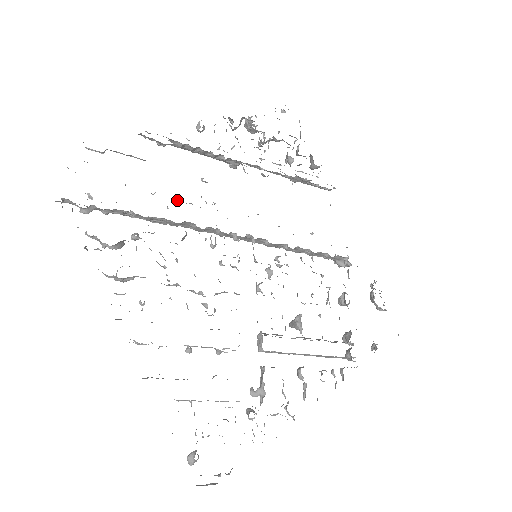
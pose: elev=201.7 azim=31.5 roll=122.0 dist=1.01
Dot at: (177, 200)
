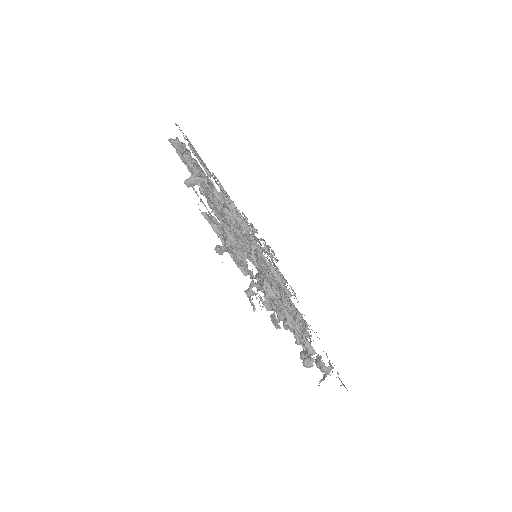
Dot at: occluded
